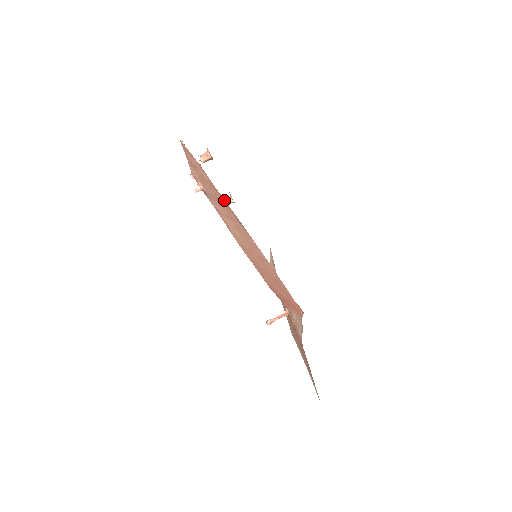
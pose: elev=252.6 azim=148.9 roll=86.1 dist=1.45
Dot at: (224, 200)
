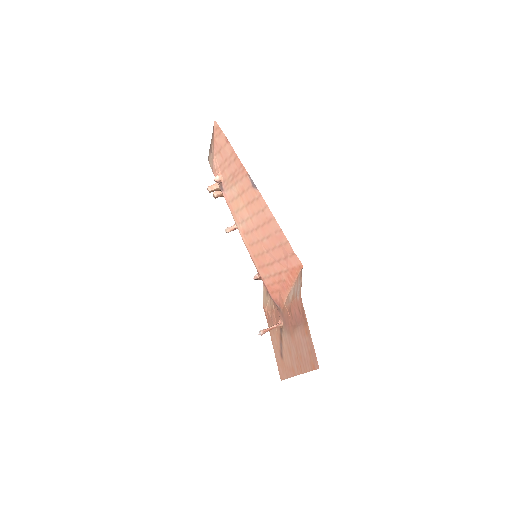
Dot at: (242, 165)
